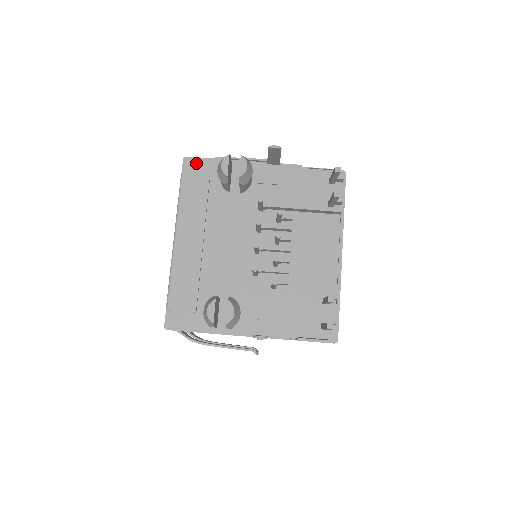
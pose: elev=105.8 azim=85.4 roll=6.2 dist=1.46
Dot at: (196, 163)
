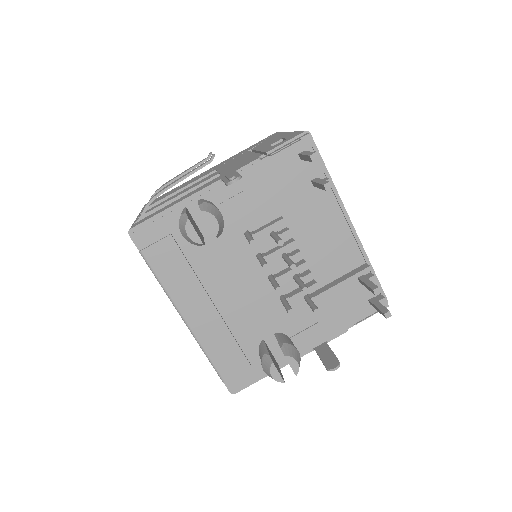
Dot at: (146, 230)
